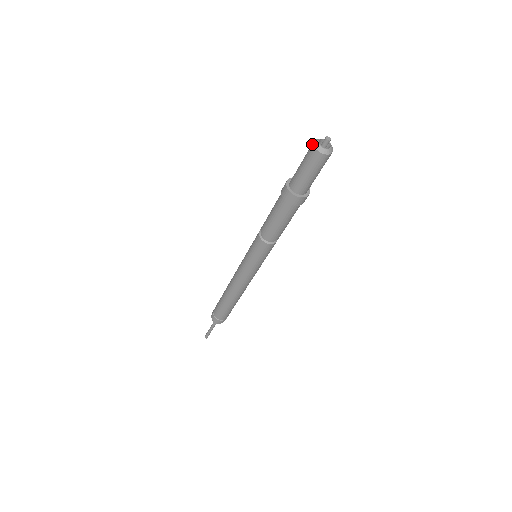
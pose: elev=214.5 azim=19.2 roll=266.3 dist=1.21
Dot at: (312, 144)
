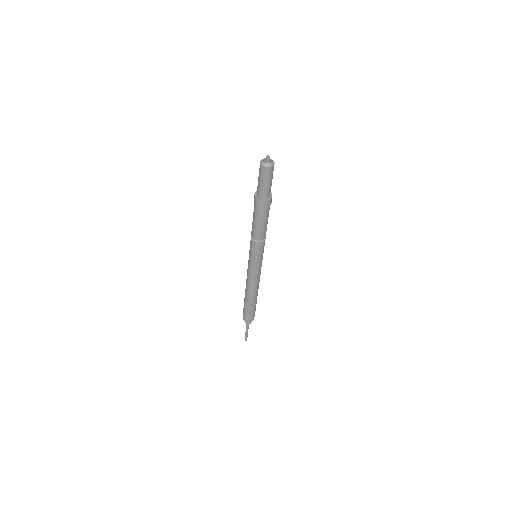
Dot at: (260, 162)
